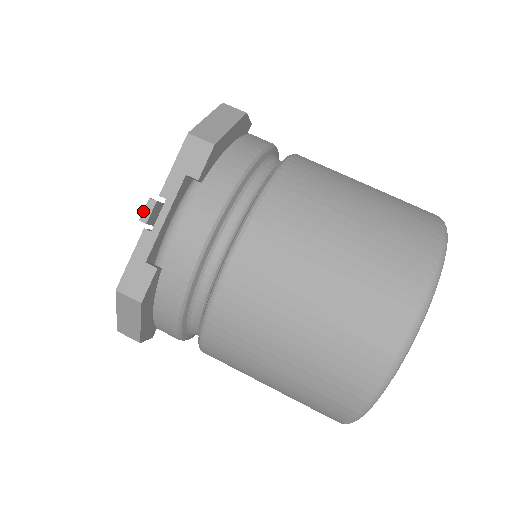
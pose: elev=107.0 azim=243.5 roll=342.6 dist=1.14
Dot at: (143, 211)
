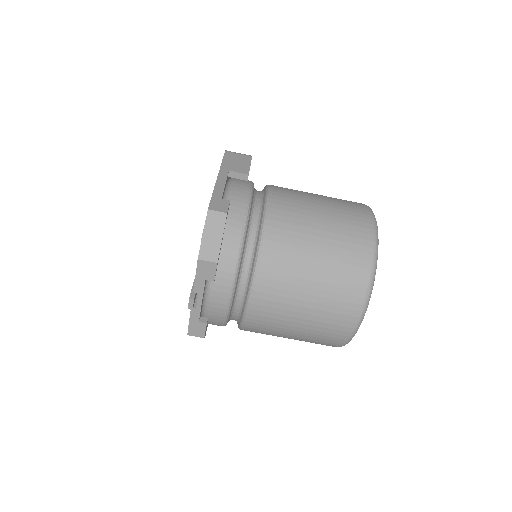
Dot at: (188, 305)
